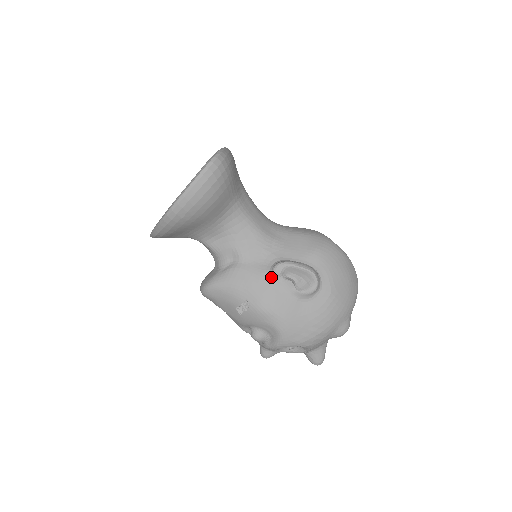
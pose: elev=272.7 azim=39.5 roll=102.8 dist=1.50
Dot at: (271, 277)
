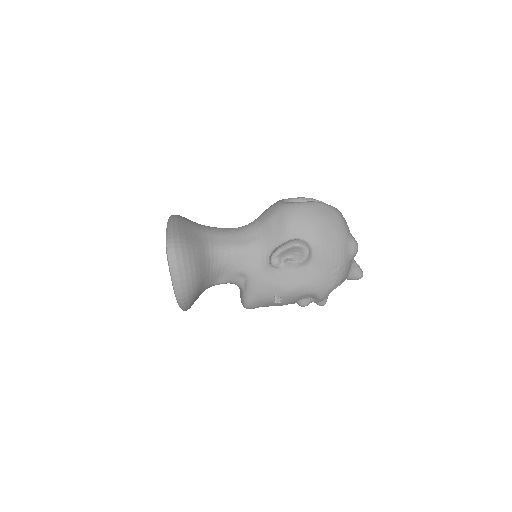
Dot at: (275, 269)
